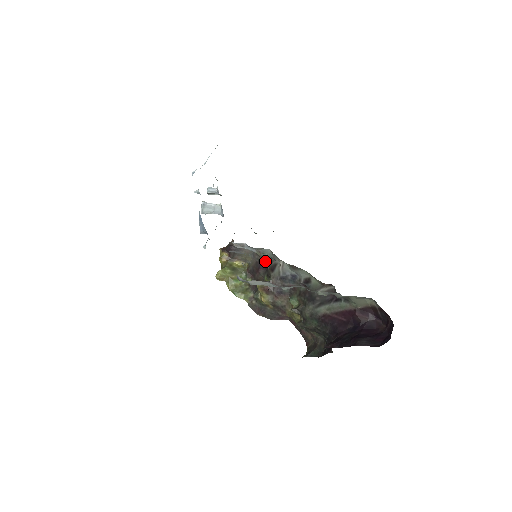
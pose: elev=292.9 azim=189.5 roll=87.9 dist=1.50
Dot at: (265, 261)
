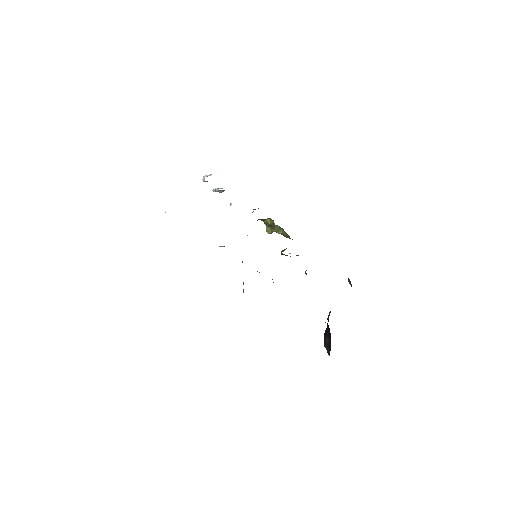
Dot at: occluded
